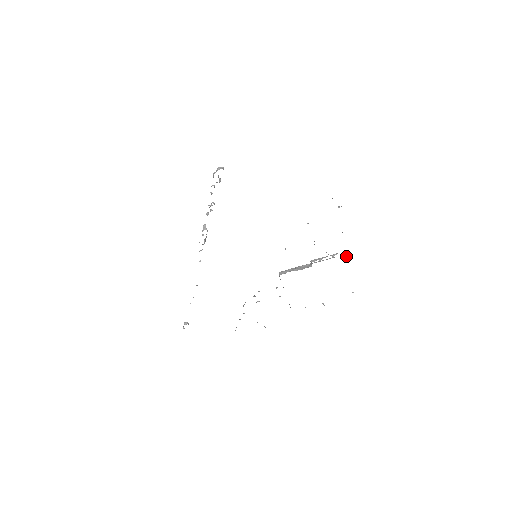
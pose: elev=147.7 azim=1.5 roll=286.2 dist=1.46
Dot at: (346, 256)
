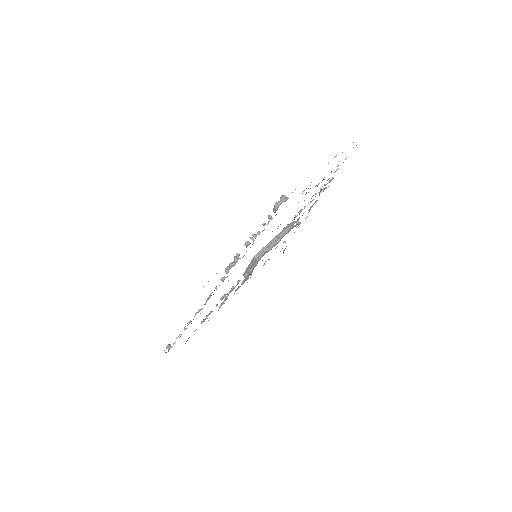
Dot at: occluded
